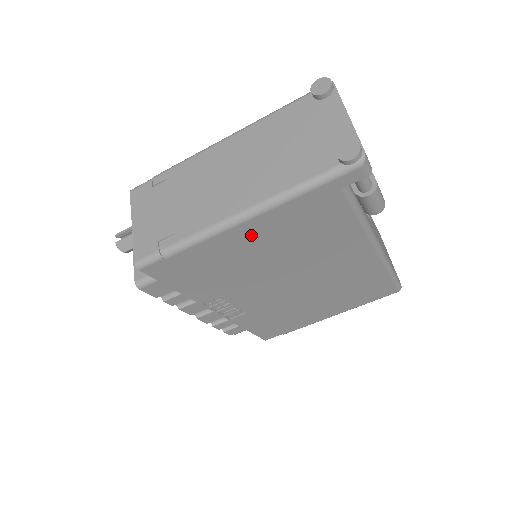
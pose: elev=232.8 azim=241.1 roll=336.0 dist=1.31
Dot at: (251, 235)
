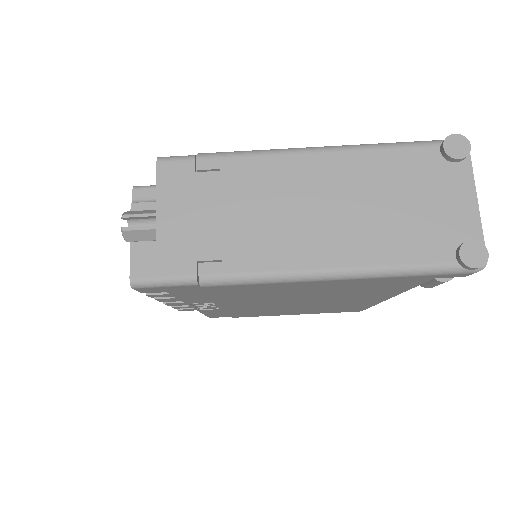
Dot at: (310, 285)
